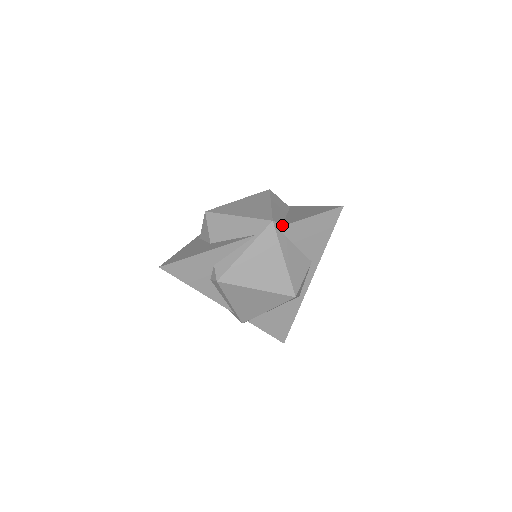
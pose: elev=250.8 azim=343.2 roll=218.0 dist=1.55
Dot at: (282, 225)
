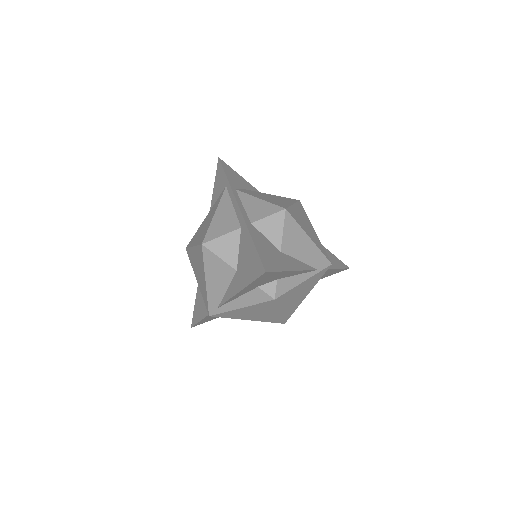
Dot at: occluded
